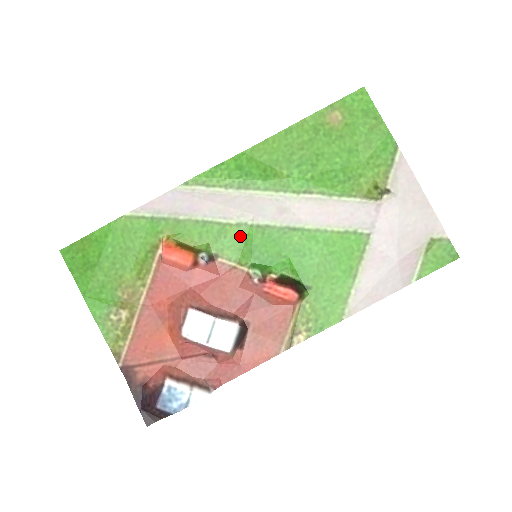
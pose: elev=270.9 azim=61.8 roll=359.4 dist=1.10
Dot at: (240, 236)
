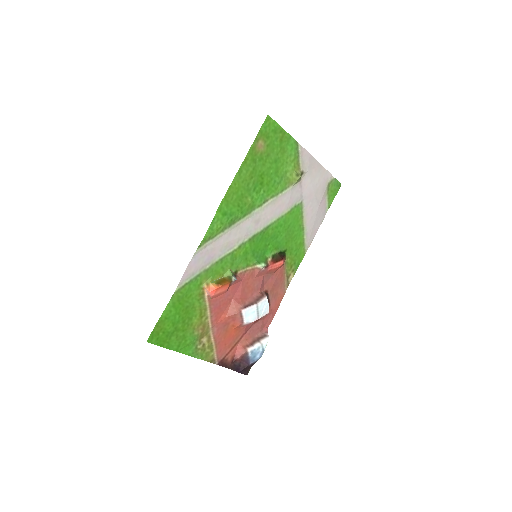
Dot at: (243, 252)
